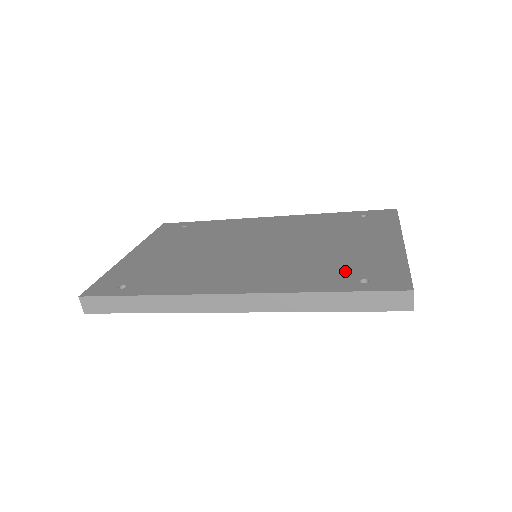
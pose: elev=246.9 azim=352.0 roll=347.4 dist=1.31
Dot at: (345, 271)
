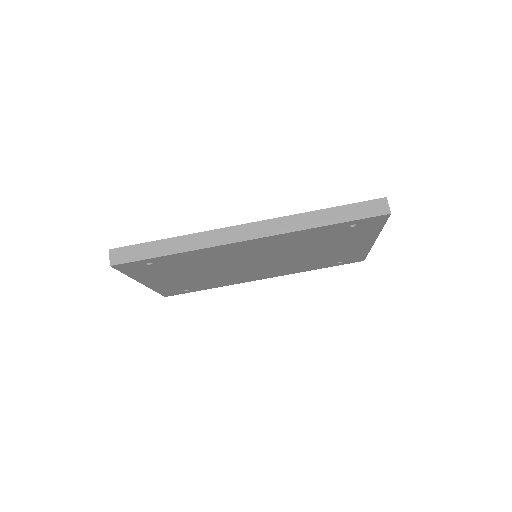
Dot at: occluded
